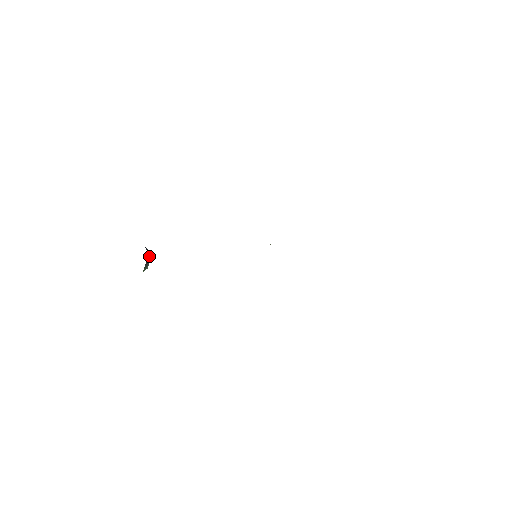
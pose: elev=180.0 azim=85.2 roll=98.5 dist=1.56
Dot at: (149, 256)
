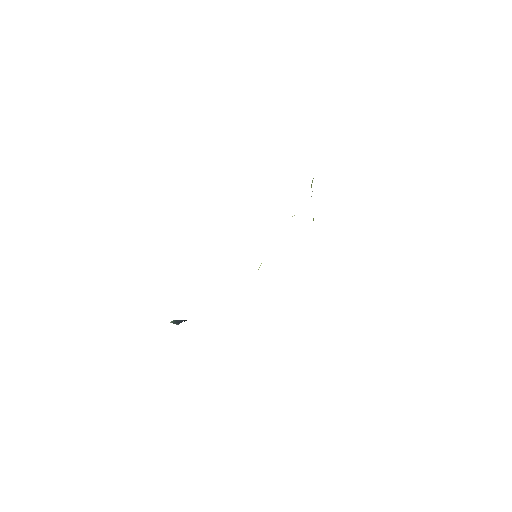
Dot at: occluded
